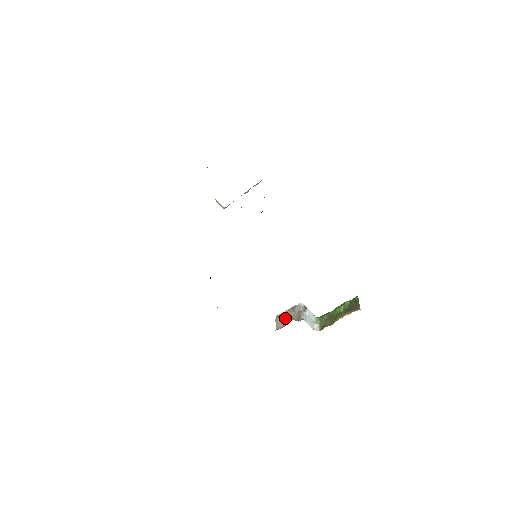
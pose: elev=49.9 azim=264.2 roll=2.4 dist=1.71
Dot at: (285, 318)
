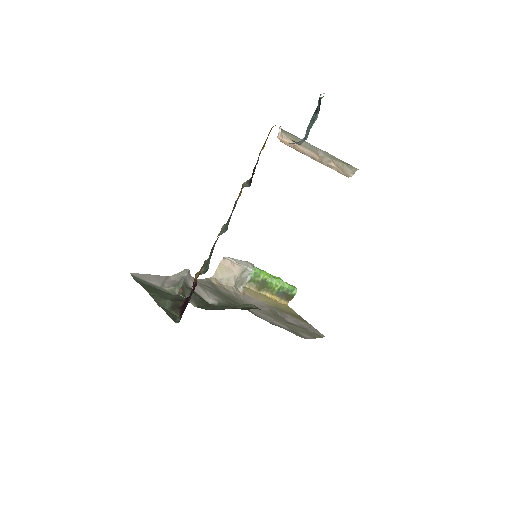
Dot at: (229, 274)
